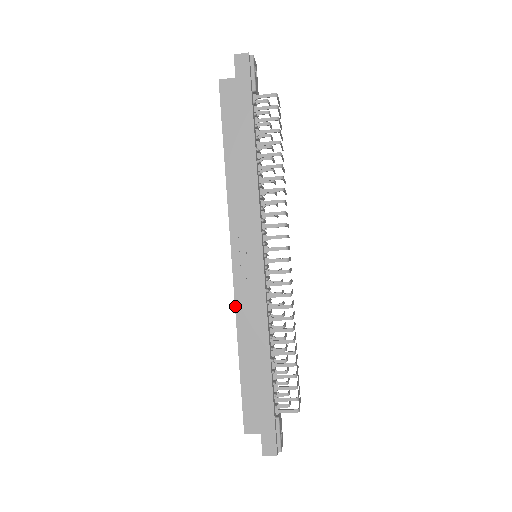
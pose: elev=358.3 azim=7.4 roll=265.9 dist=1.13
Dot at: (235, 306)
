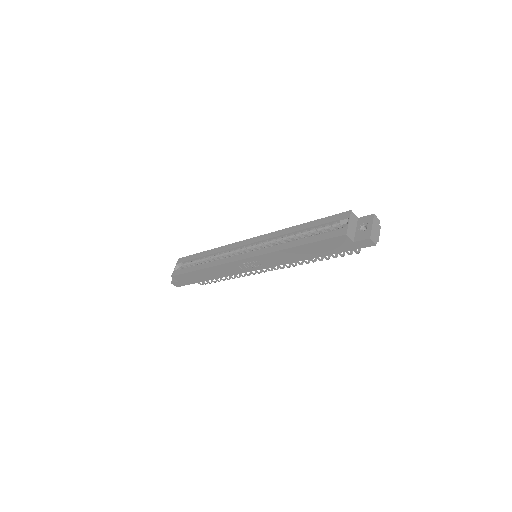
Dot at: (221, 265)
